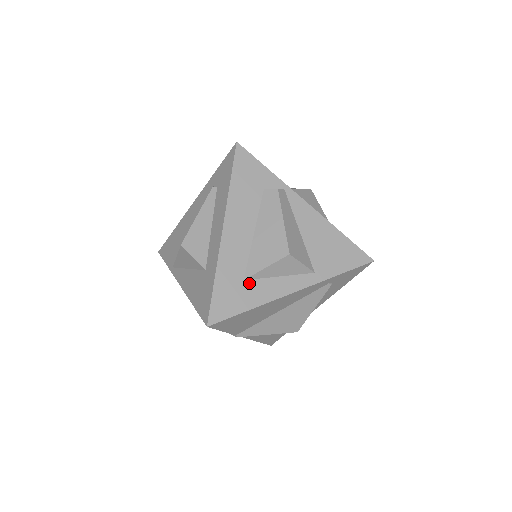
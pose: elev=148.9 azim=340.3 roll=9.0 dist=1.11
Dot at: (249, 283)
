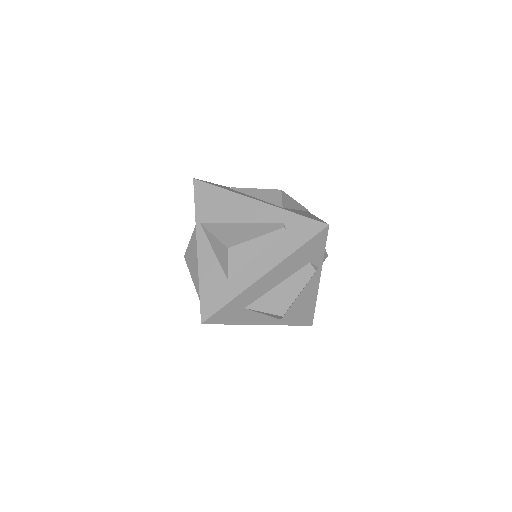
Dot at: (246, 311)
